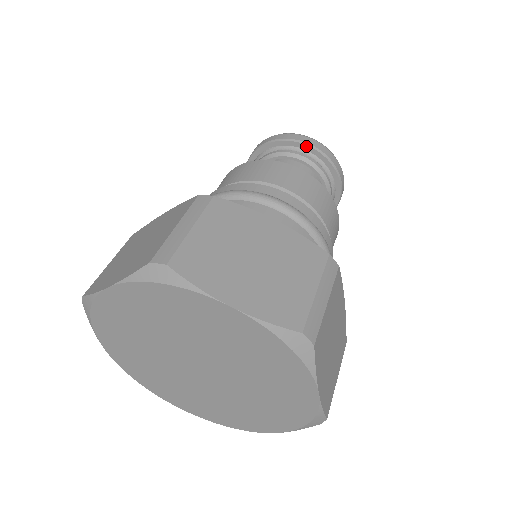
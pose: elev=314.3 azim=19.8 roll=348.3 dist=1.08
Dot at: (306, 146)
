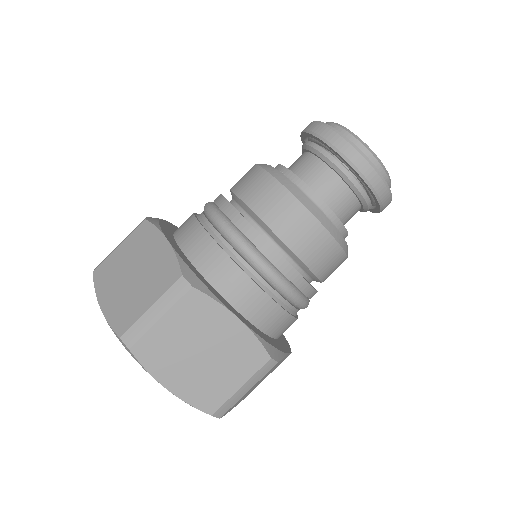
Dot at: (357, 173)
